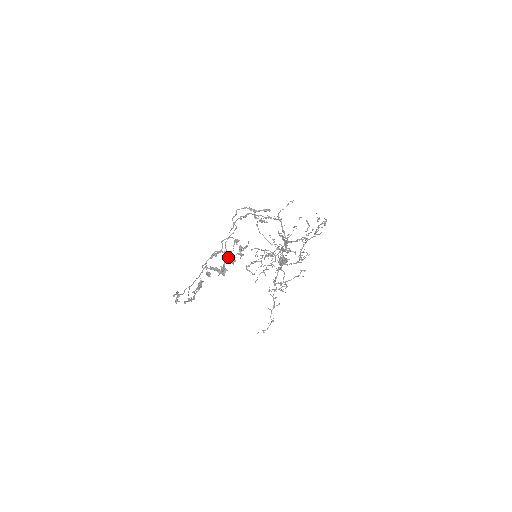
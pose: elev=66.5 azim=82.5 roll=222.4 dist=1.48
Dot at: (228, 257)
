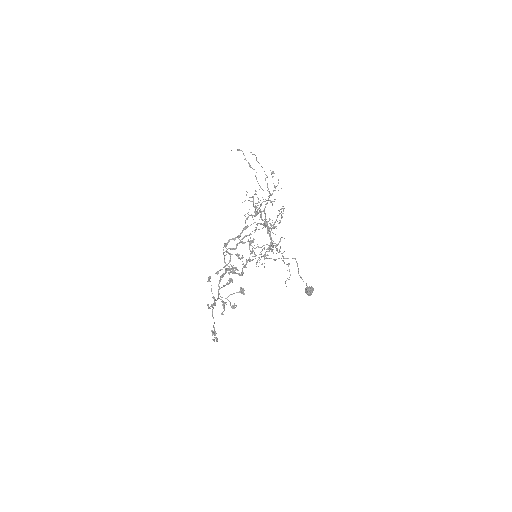
Dot at: (234, 271)
